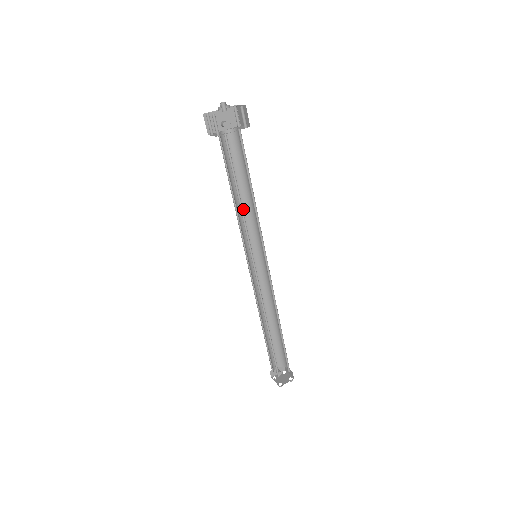
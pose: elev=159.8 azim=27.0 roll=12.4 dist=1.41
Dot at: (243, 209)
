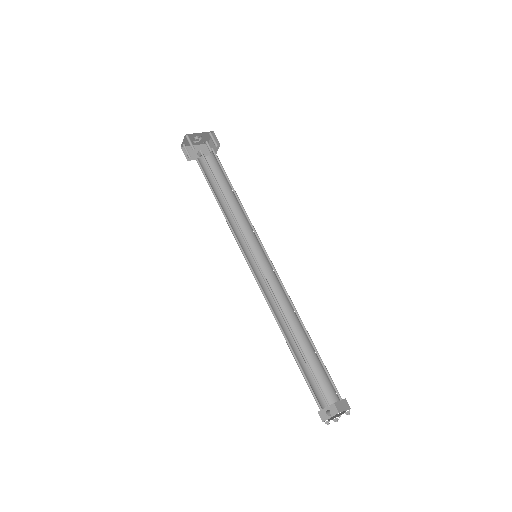
Dot at: (233, 219)
